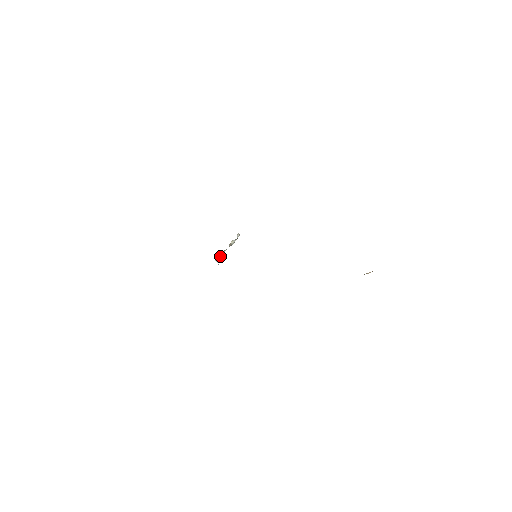
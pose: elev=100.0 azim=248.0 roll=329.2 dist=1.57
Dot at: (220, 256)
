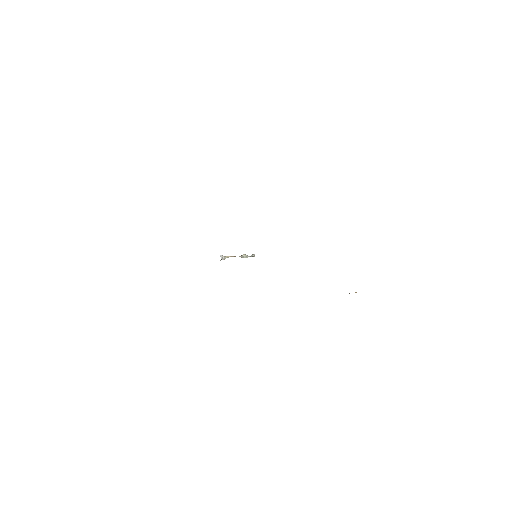
Dot at: (227, 256)
